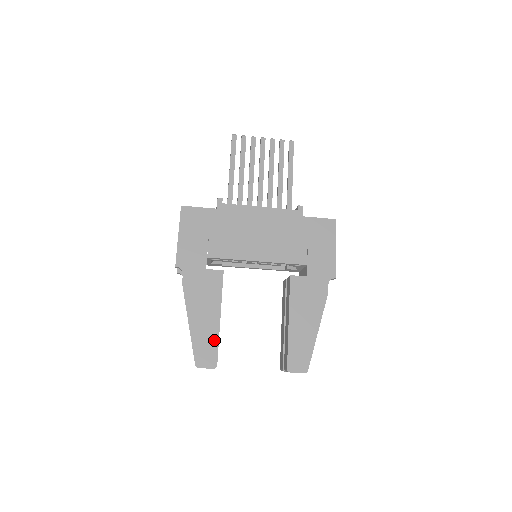
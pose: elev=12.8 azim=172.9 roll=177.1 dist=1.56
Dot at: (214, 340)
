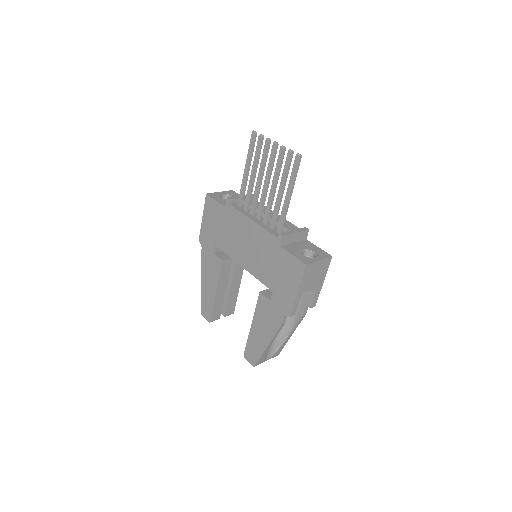
Dot at: (211, 305)
